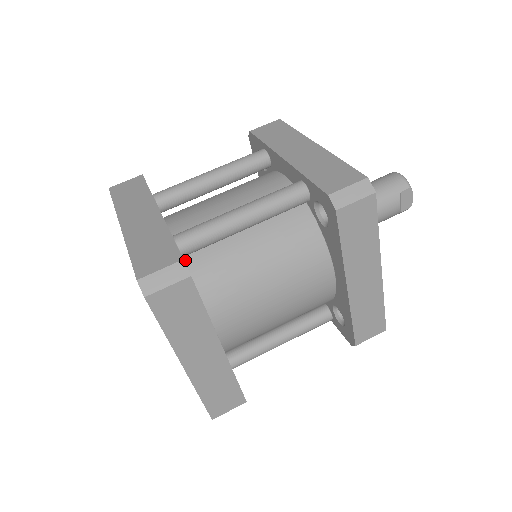
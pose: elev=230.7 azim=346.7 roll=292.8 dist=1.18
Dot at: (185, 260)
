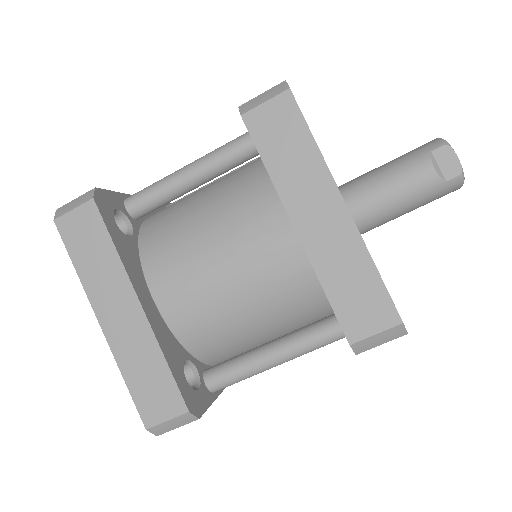
Dot at: (141, 226)
